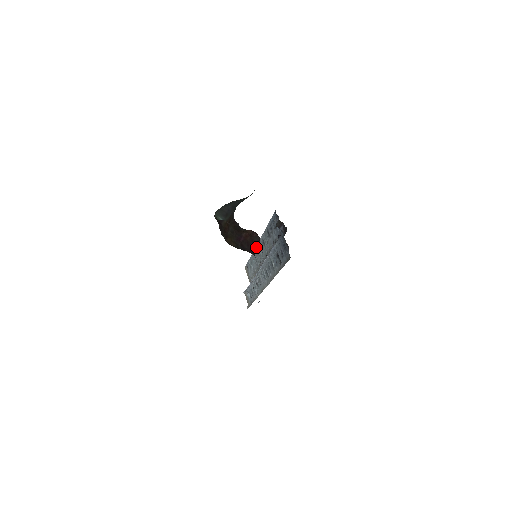
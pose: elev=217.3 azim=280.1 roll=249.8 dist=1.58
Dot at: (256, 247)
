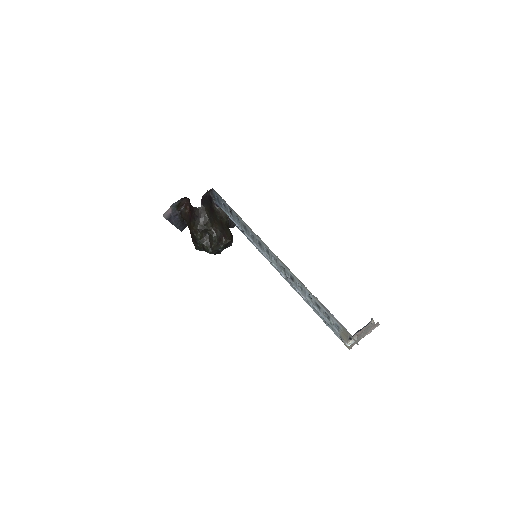
Dot at: occluded
